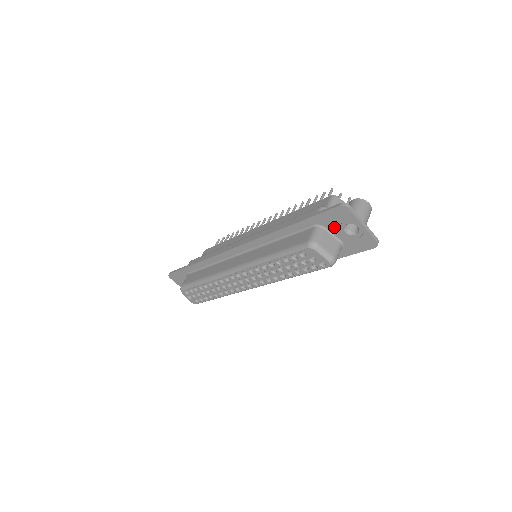
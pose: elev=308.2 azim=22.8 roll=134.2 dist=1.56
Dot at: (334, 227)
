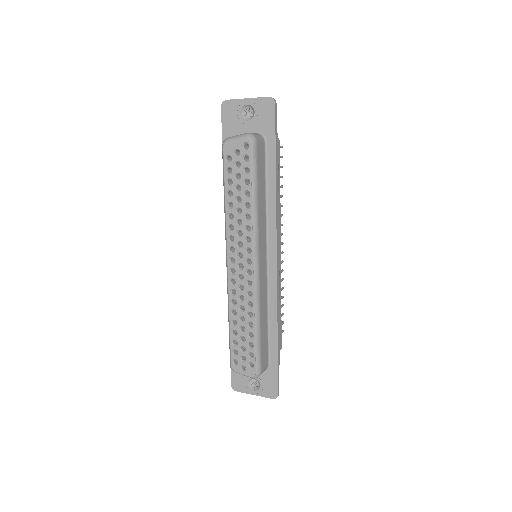
Dot at: (239, 128)
